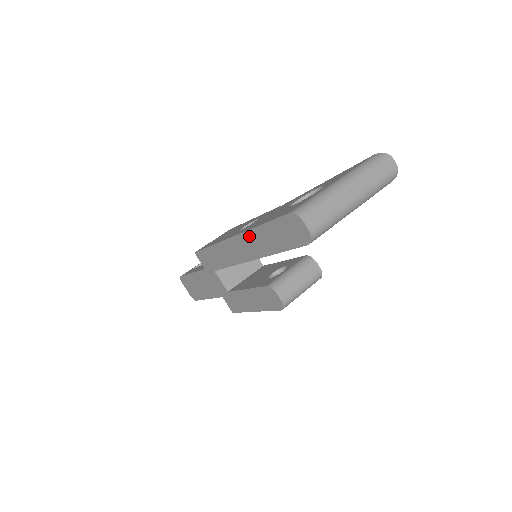
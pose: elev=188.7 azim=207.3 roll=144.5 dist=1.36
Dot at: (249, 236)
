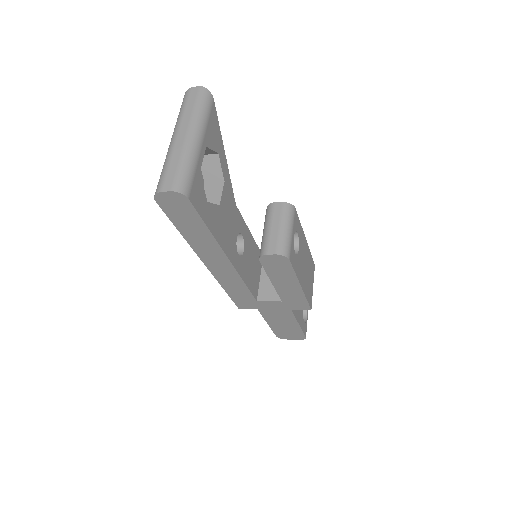
Dot at: (198, 249)
